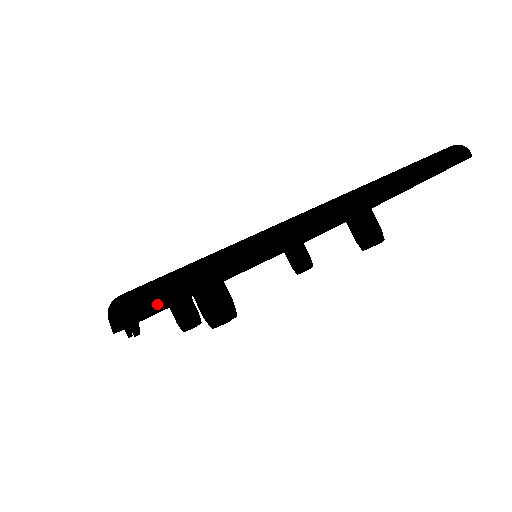
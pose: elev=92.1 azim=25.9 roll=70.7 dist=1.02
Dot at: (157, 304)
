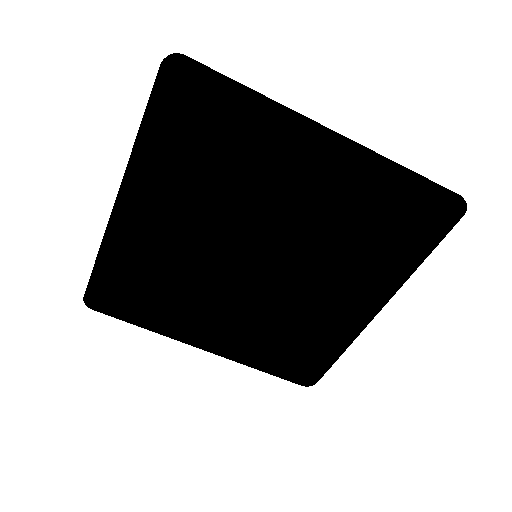
Dot at: (199, 64)
